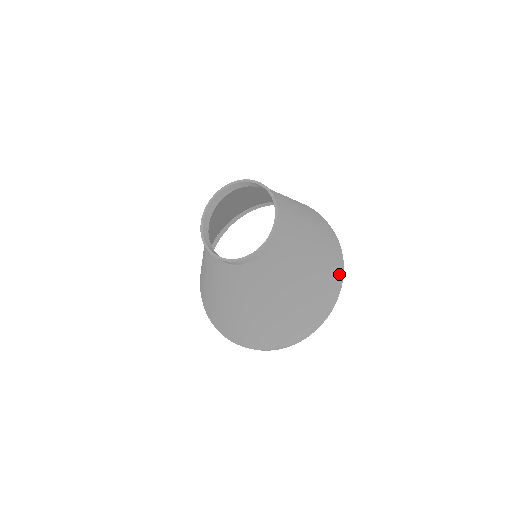
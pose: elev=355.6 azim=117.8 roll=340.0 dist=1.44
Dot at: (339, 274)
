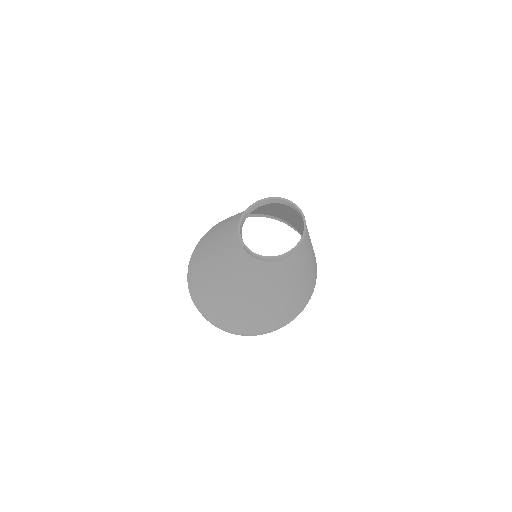
Dot at: (311, 293)
